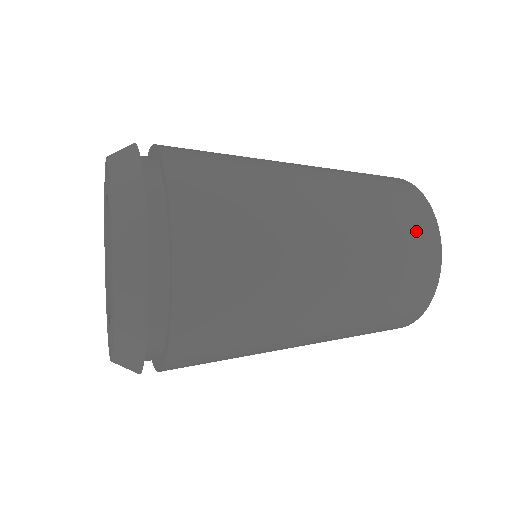
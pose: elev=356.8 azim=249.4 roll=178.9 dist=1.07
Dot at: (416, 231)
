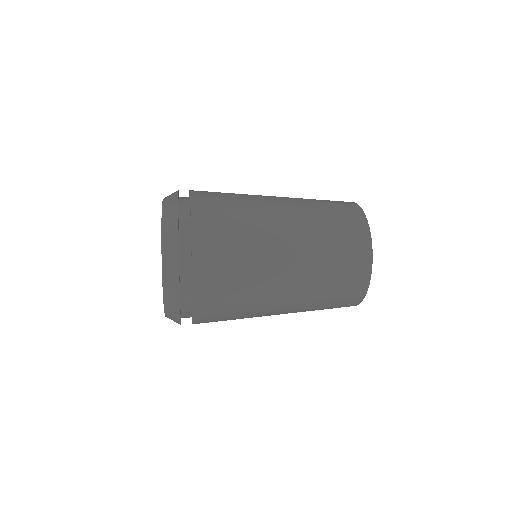
Dot at: (351, 284)
